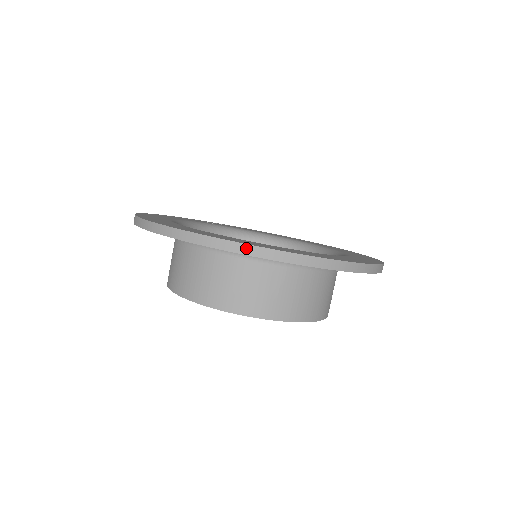
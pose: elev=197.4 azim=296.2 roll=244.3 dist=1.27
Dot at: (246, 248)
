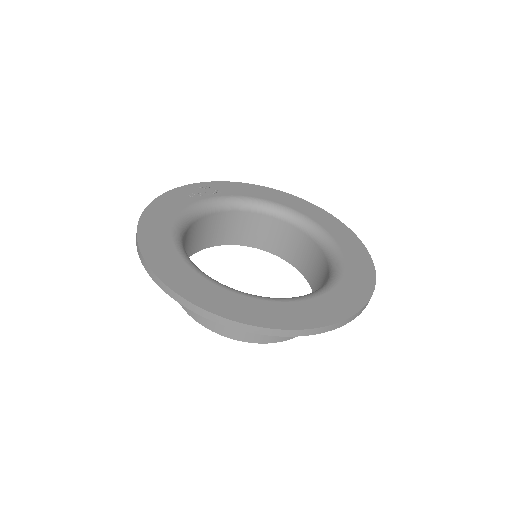
Dot at: (286, 332)
